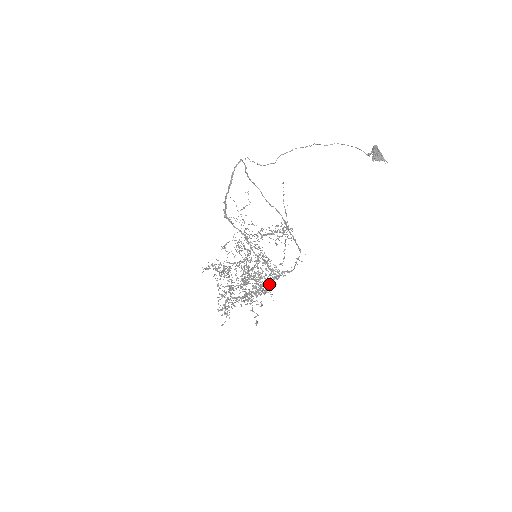
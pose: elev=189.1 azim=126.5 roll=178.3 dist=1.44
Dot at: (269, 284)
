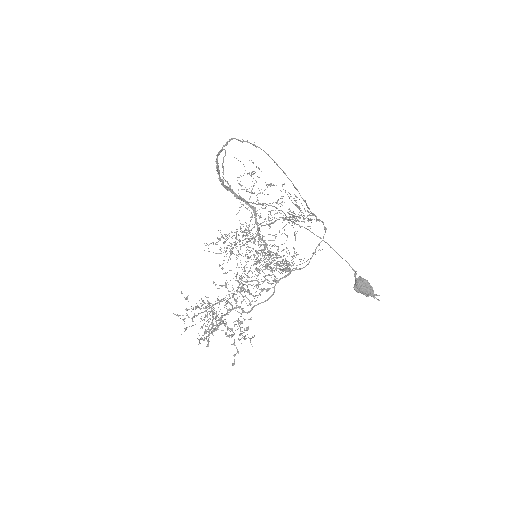
Dot at: (274, 281)
